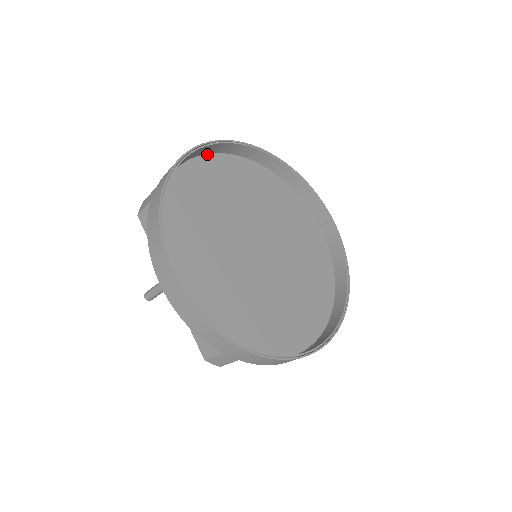
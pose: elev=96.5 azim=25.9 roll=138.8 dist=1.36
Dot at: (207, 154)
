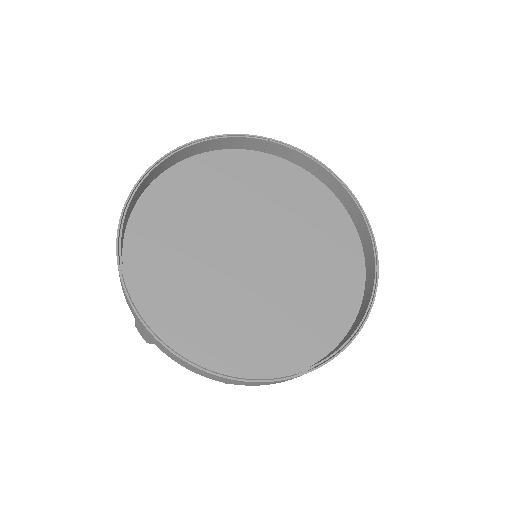
Dot at: (125, 232)
